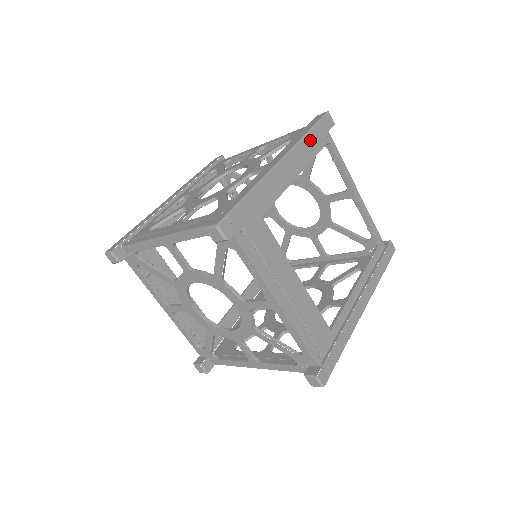
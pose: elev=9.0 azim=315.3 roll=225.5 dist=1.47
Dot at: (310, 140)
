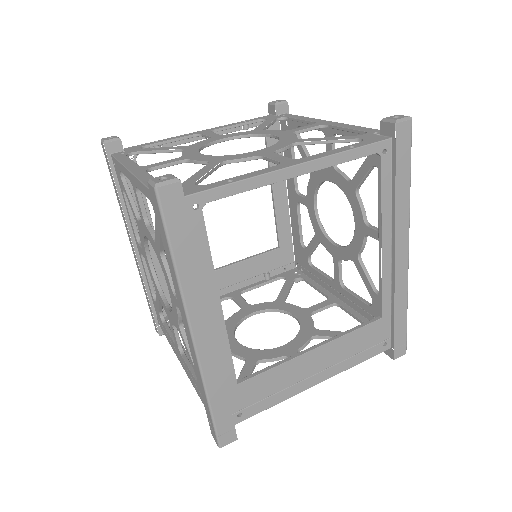
Dot at: (187, 267)
